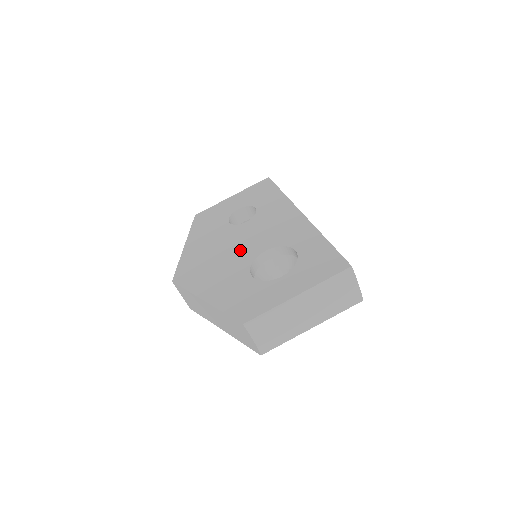
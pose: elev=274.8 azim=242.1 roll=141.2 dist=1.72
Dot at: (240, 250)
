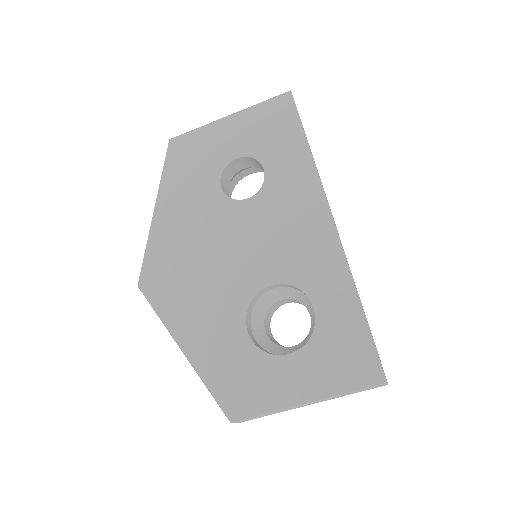
Dot at: (234, 265)
